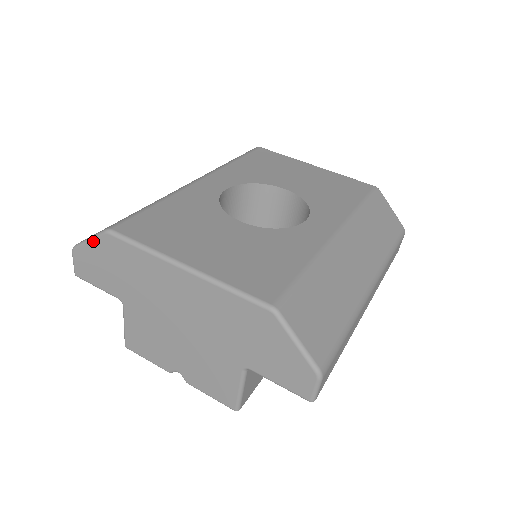
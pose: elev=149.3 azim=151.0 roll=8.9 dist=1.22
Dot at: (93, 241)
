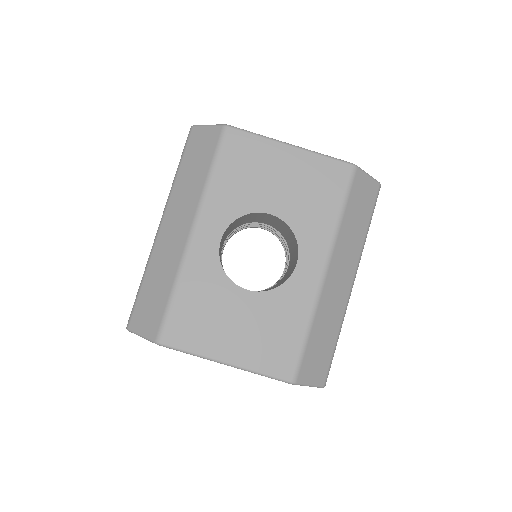
Dot at: (146, 339)
